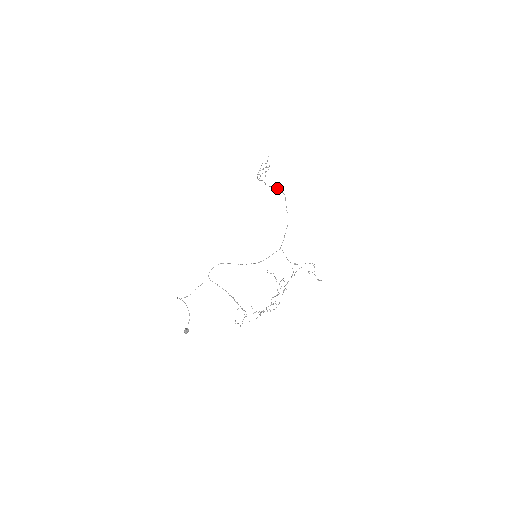
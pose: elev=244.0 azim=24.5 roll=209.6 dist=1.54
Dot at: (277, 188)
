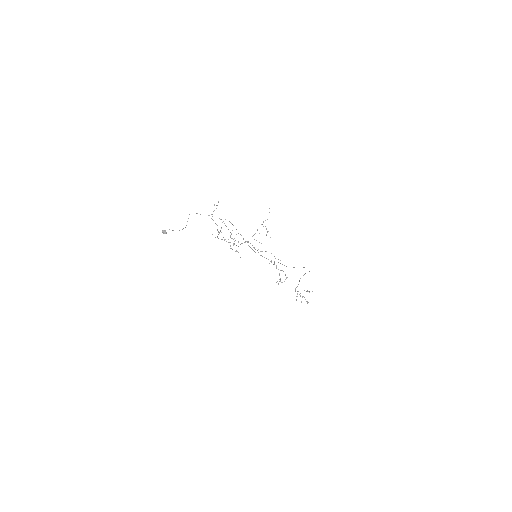
Dot at: occluded
